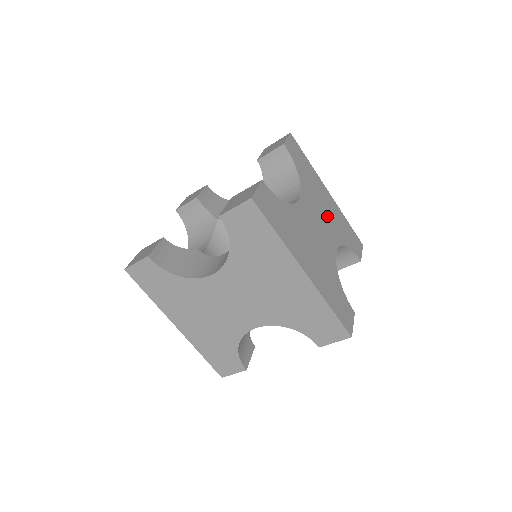
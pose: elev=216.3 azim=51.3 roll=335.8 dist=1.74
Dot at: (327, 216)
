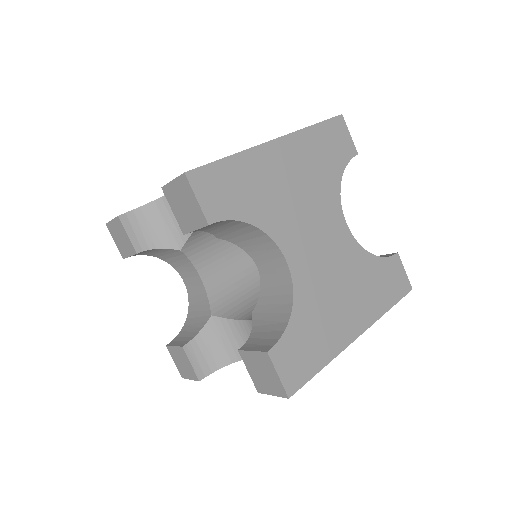
Dot at: (307, 194)
